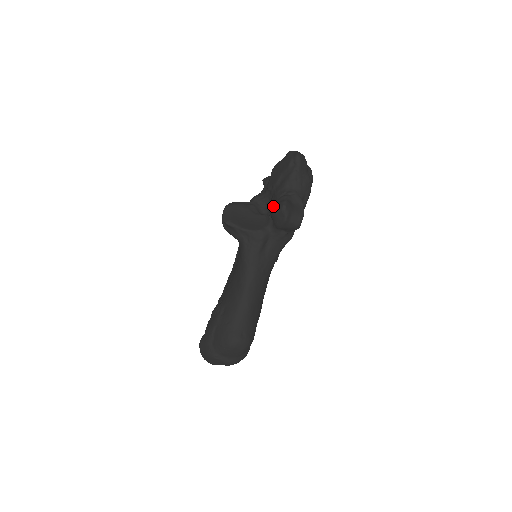
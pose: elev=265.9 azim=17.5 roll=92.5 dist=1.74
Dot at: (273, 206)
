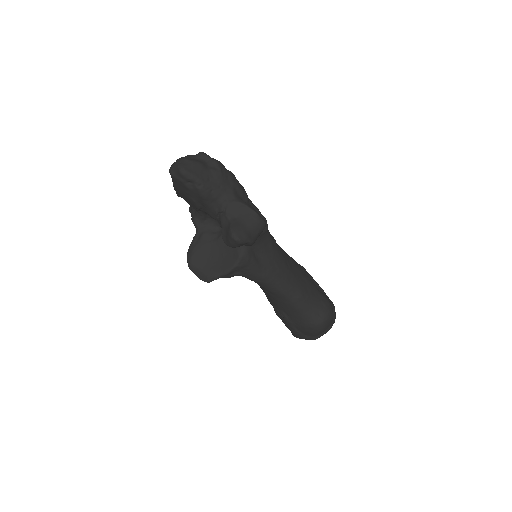
Dot at: (227, 243)
